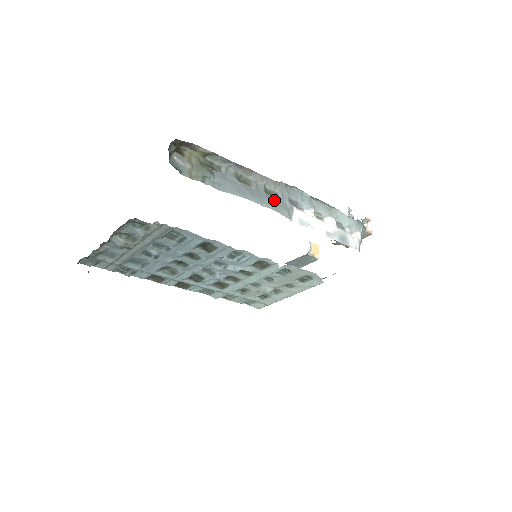
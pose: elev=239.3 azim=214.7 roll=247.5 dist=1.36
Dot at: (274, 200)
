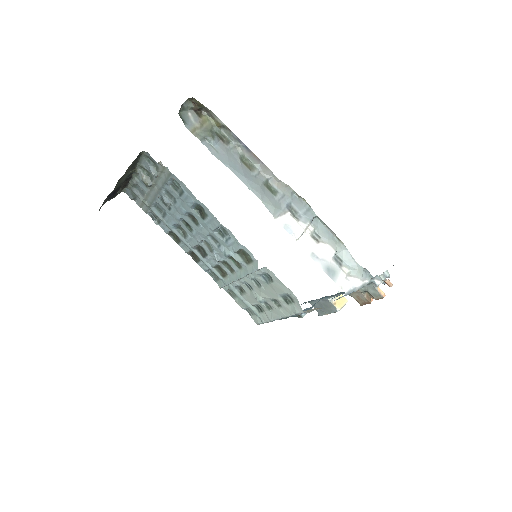
Dot at: (268, 193)
